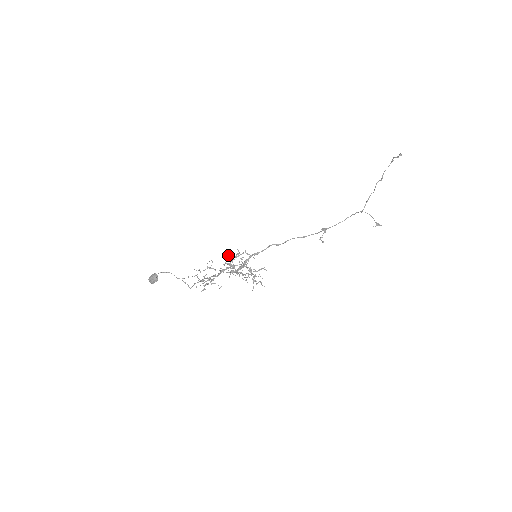
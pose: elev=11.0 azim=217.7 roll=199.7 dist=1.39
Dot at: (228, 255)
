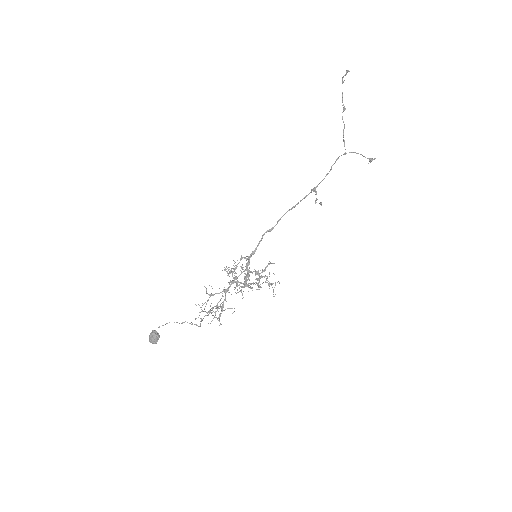
Dot at: (227, 273)
